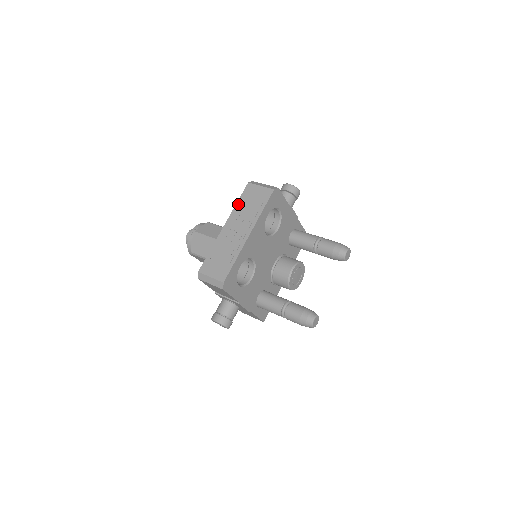
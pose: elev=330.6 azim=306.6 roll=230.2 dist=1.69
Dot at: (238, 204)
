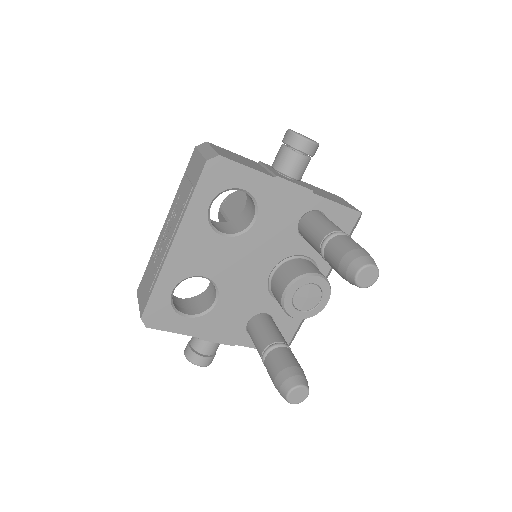
Dot at: (180, 186)
